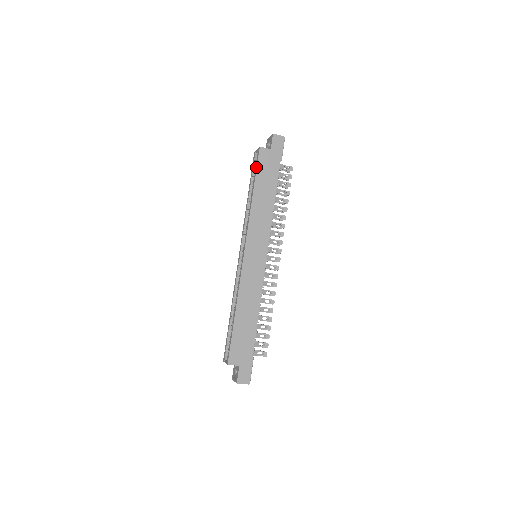
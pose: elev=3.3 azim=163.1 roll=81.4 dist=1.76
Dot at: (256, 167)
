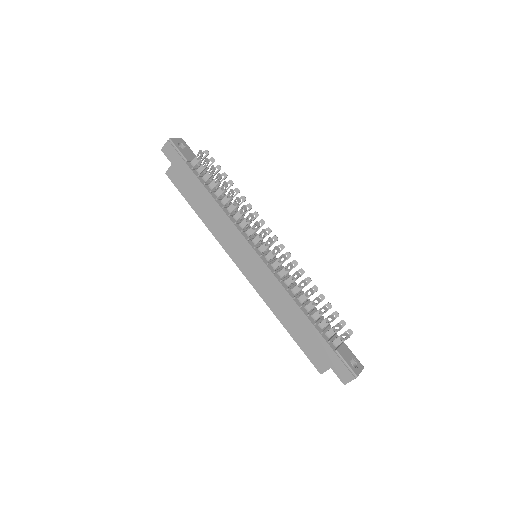
Dot at: occluded
